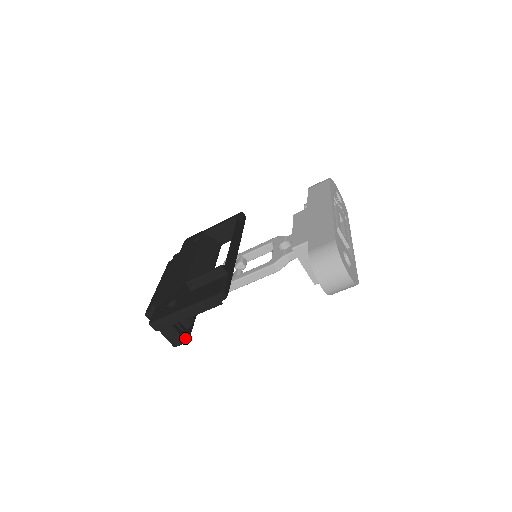
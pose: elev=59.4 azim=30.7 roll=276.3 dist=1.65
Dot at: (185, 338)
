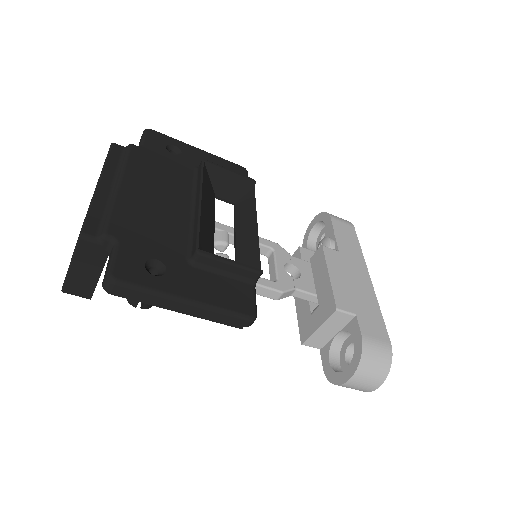
Dot at: (93, 292)
